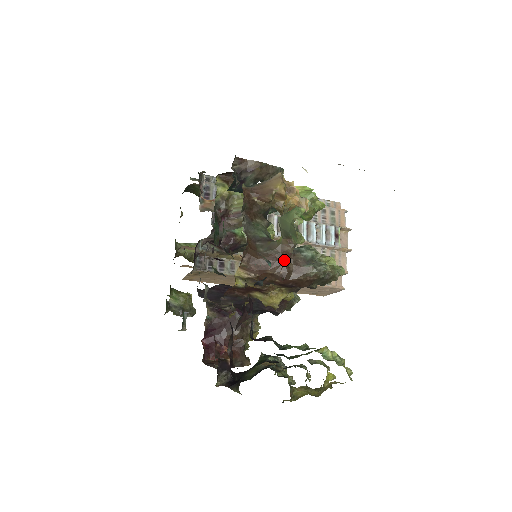
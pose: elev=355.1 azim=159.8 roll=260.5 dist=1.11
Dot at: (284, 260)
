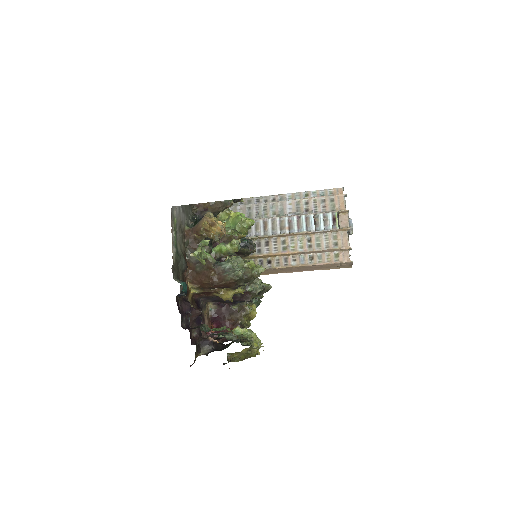
Dot at: (211, 273)
